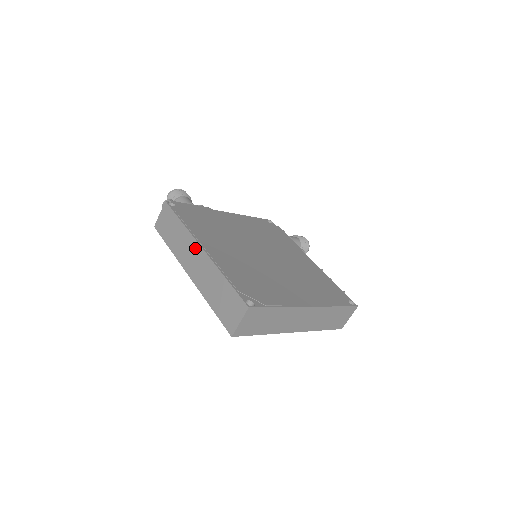
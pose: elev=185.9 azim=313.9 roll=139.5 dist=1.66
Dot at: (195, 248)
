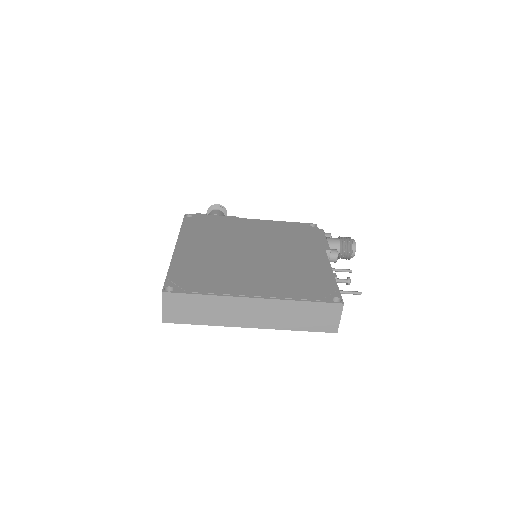
Dot at: occluded
